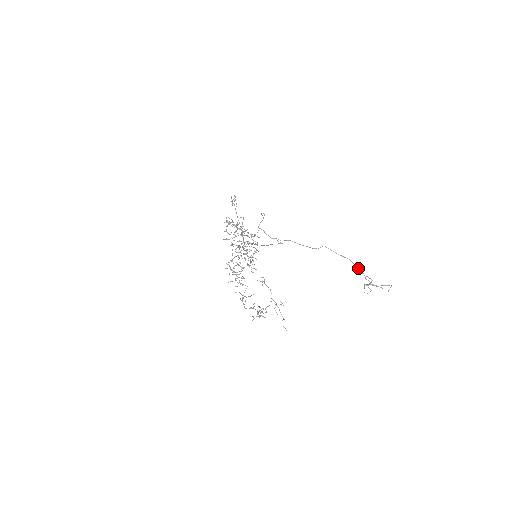
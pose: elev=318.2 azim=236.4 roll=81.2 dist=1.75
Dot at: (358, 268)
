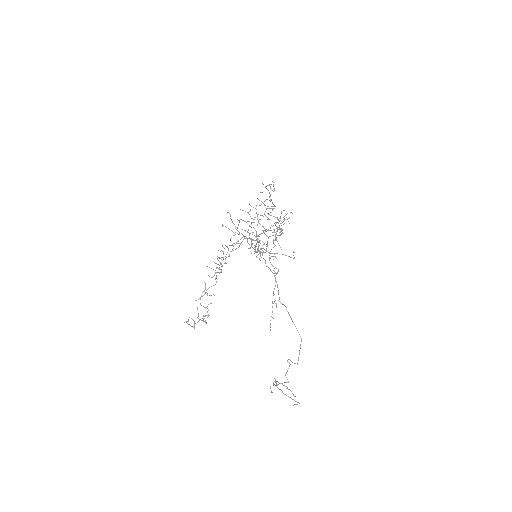
Dot at: (288, 359)
